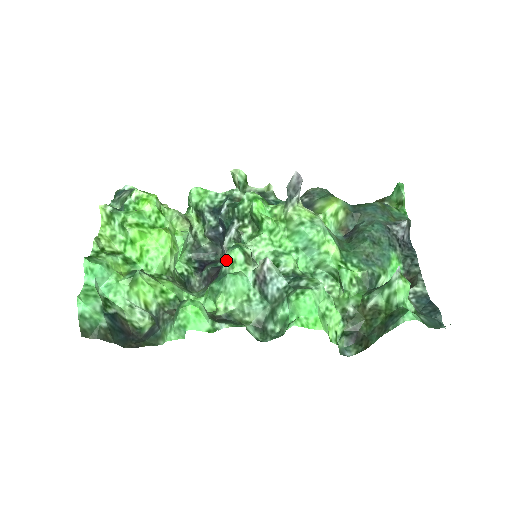
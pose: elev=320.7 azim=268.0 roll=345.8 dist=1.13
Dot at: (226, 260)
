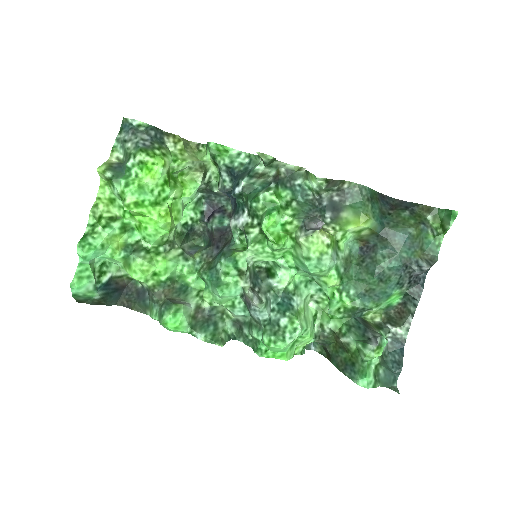
Dot at: (221, 265)
